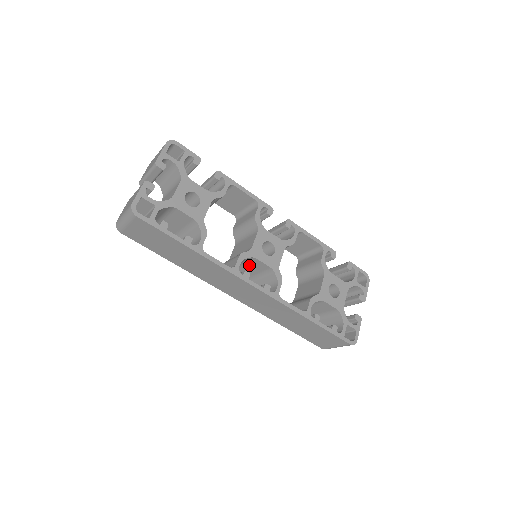
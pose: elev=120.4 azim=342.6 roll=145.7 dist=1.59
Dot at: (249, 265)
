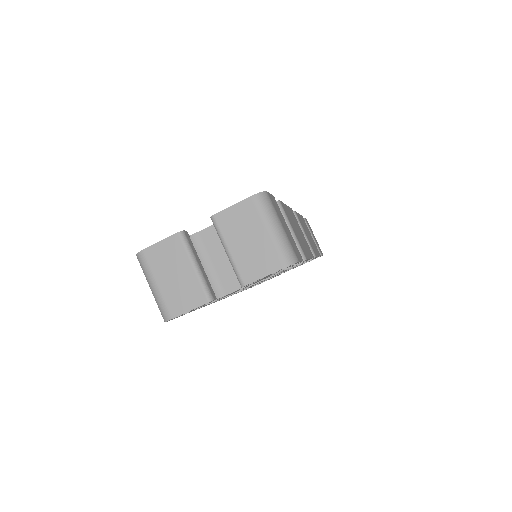
Dot at: occluded
